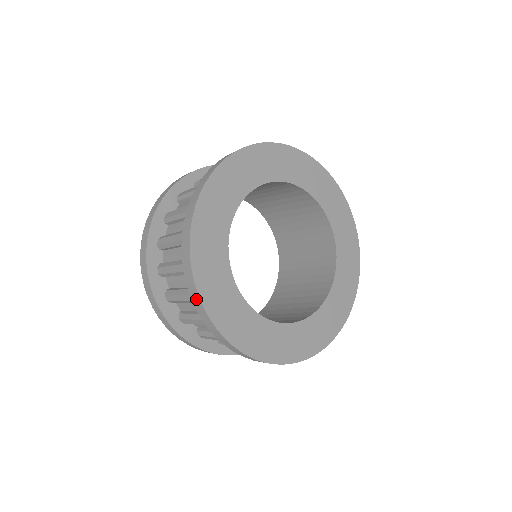
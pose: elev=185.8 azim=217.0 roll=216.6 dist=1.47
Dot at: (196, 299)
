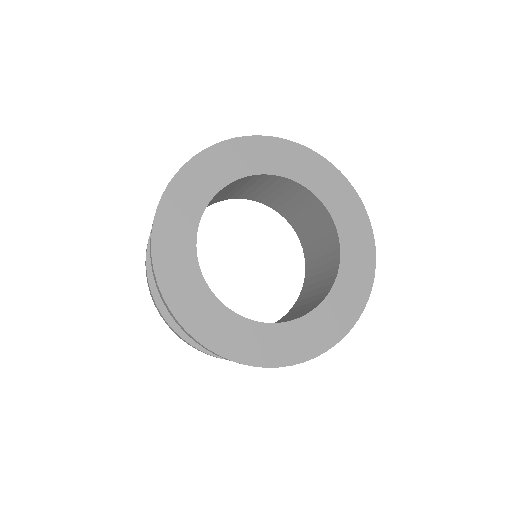
Dot at: occluded
